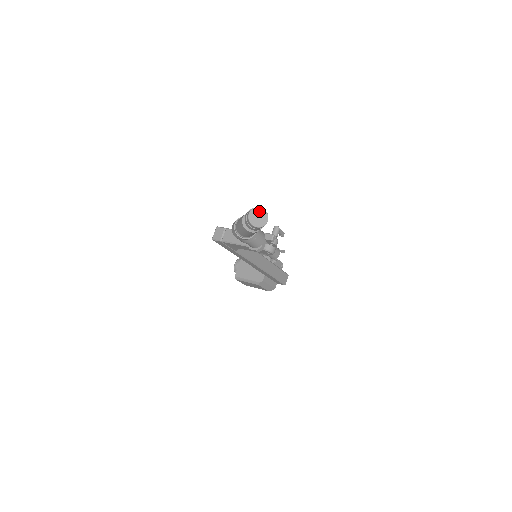
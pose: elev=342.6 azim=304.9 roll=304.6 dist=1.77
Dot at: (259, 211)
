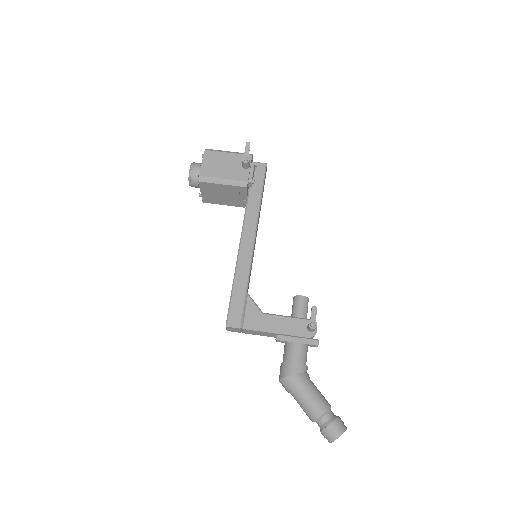
Dot at: occluded
